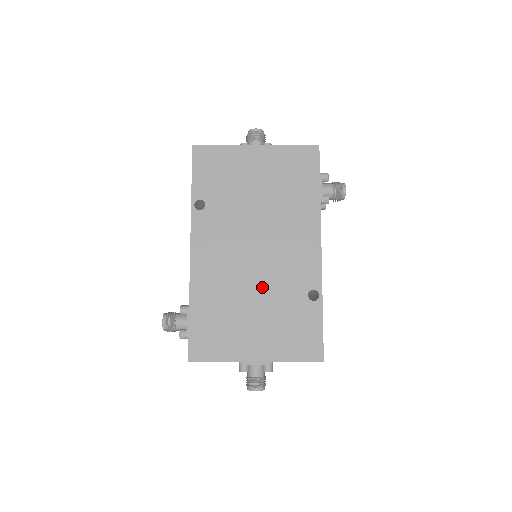
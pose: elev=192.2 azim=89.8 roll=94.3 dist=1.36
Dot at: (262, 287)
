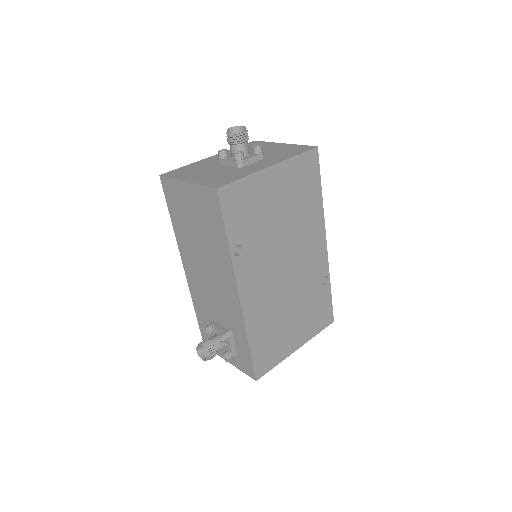
Dot at: (294, 295)
